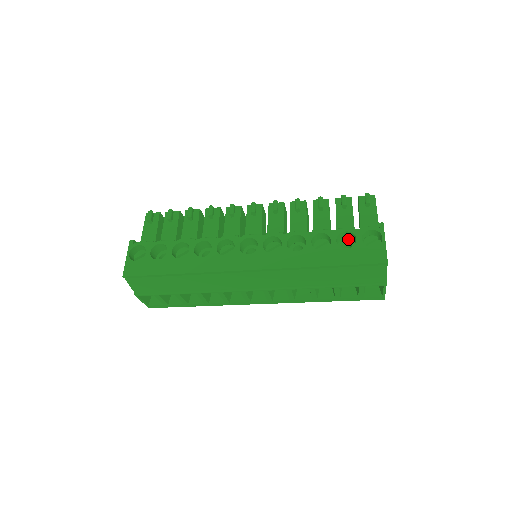
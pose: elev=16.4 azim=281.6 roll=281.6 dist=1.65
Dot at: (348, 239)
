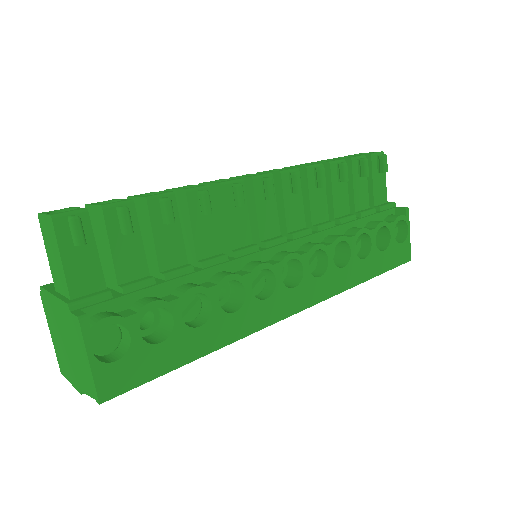
Dot at: occluded
